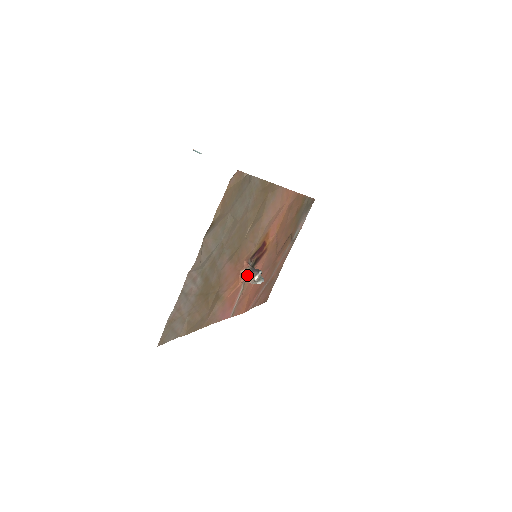
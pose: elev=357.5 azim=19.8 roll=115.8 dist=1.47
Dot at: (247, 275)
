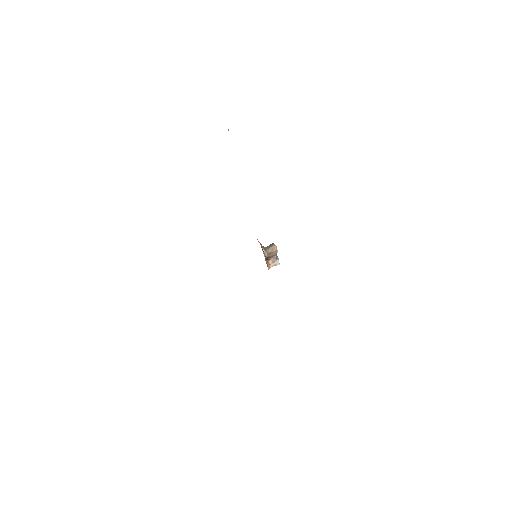
Dot at: (267, 252)
